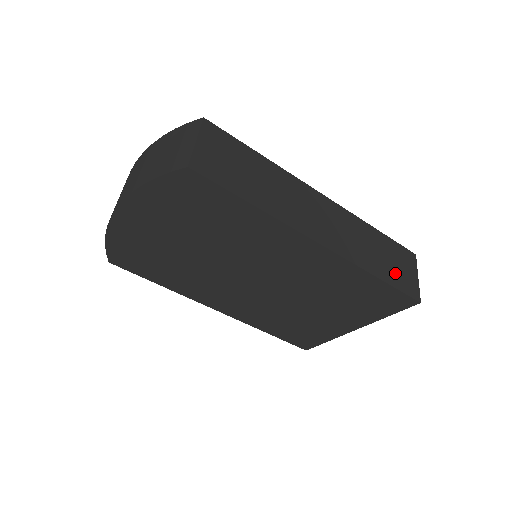
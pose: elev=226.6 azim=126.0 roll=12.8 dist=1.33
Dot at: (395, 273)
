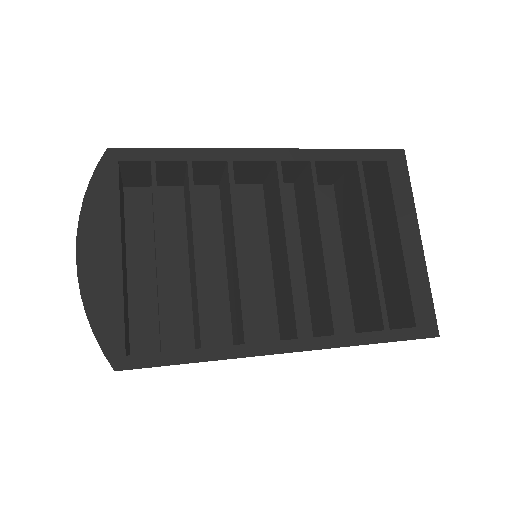
Dot at: occluded
